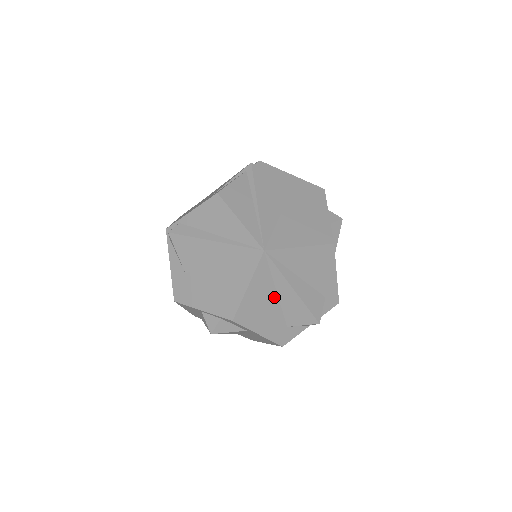
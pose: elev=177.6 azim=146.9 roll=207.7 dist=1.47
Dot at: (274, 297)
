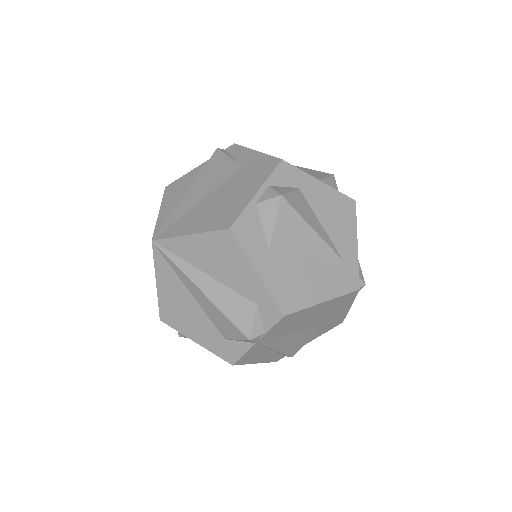
Dot at: (190, 297)
